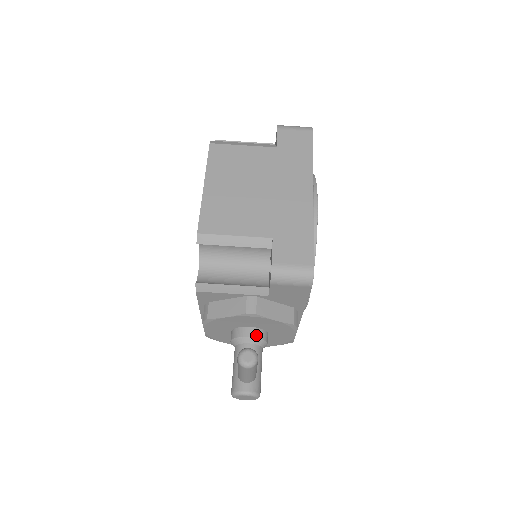
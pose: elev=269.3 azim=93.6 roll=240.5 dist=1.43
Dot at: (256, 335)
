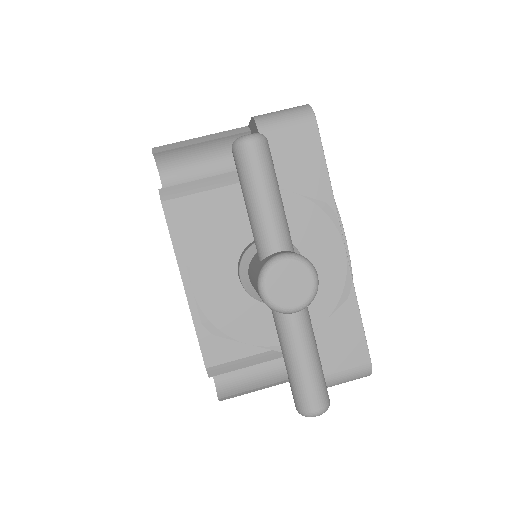
Dot at: occluded
